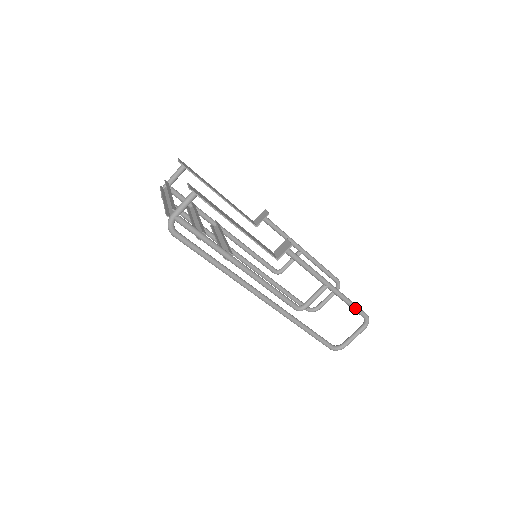
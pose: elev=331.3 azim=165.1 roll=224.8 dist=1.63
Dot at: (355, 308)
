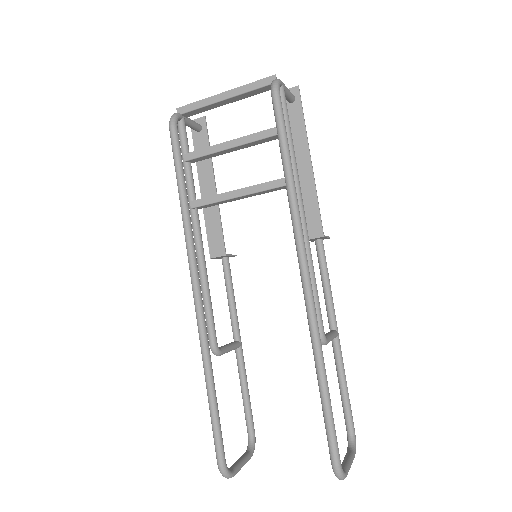
Dot at: (349, 401)
